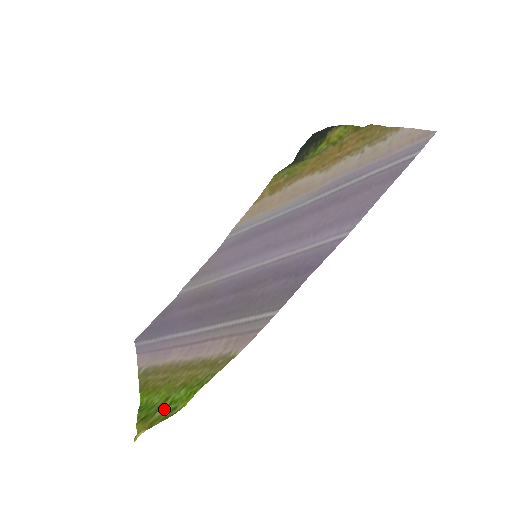
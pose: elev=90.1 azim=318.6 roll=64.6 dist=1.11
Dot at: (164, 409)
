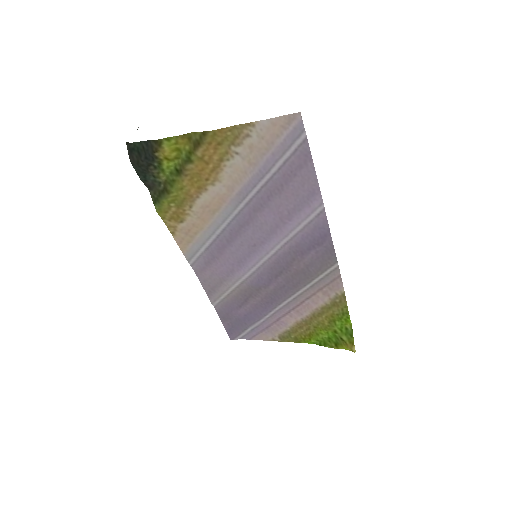
Dot at: (343, 335)
